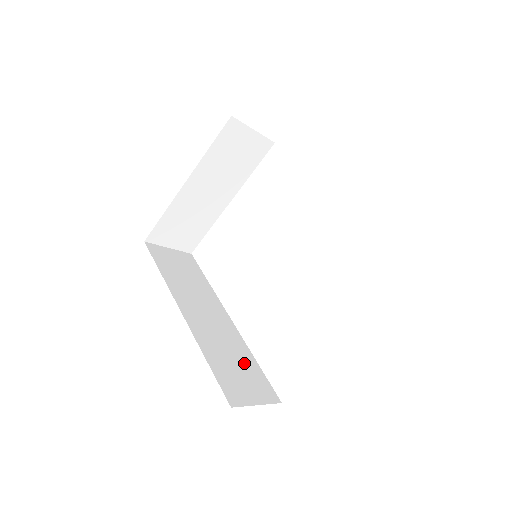
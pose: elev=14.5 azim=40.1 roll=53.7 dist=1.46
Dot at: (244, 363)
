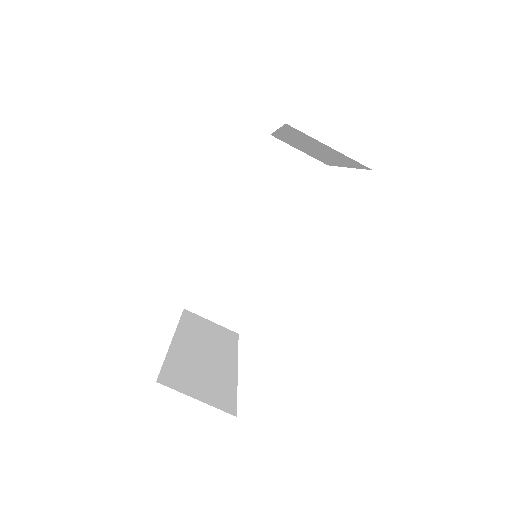
Dot at: occluded
